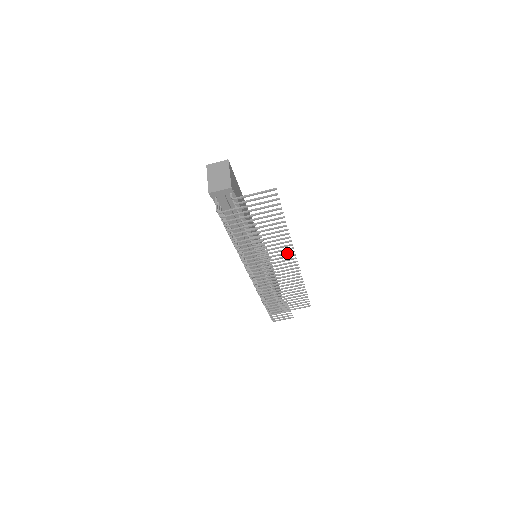
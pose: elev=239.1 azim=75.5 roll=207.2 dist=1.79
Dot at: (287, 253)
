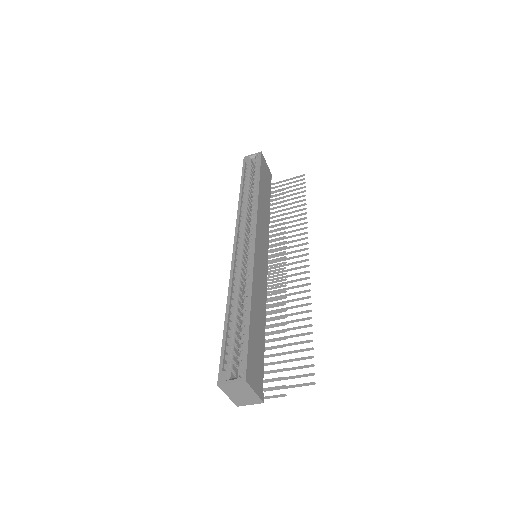
Dot at: occluded
